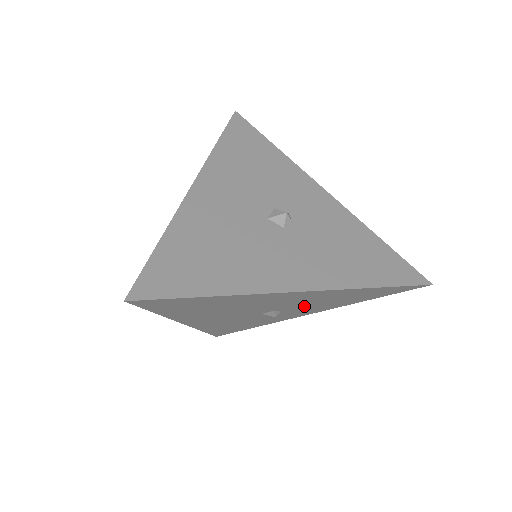
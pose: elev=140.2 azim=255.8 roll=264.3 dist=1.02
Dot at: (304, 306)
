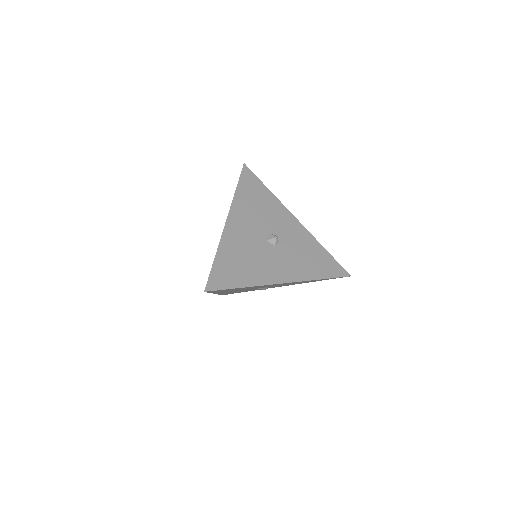
Dot at: occluded
